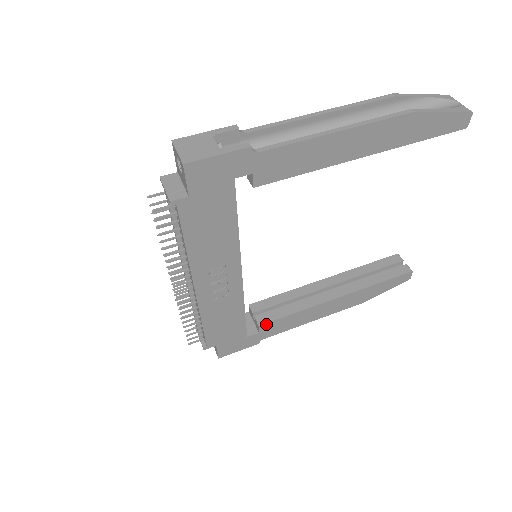
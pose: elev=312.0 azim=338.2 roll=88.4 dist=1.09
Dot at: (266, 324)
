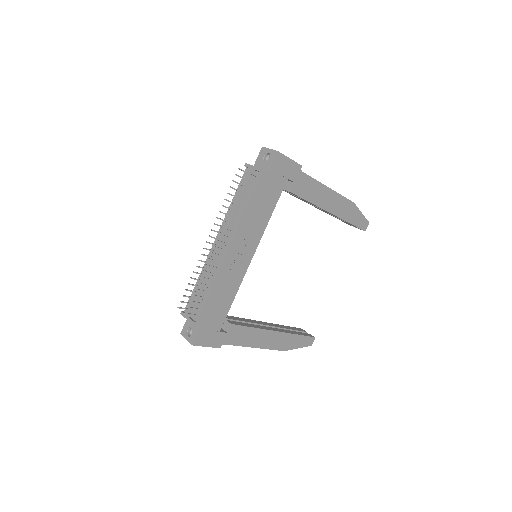
Dot at: (235, 326)
